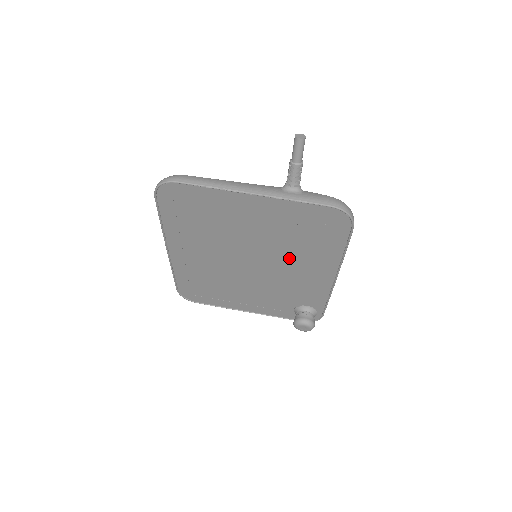
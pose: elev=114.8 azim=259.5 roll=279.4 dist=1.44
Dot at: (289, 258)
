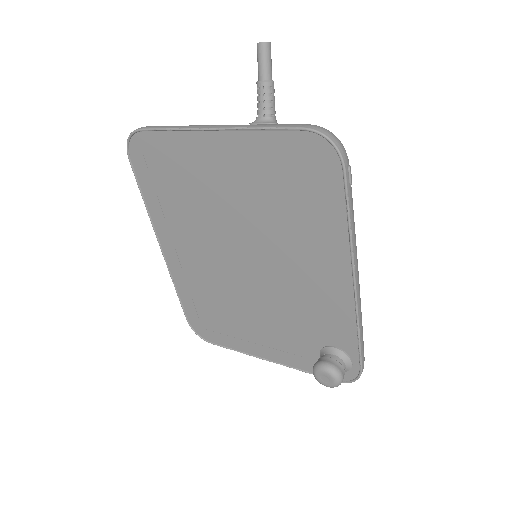
Dot at: (284, 246)
